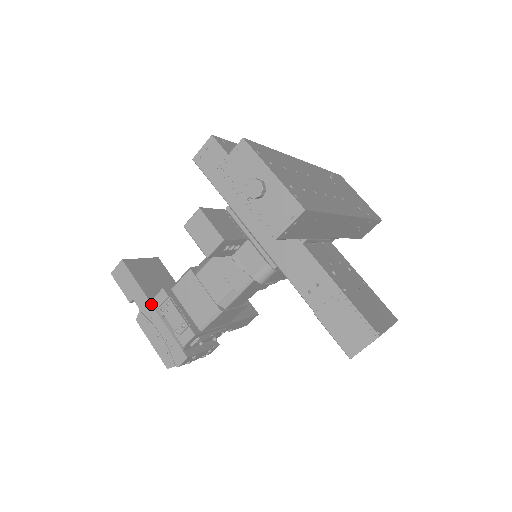
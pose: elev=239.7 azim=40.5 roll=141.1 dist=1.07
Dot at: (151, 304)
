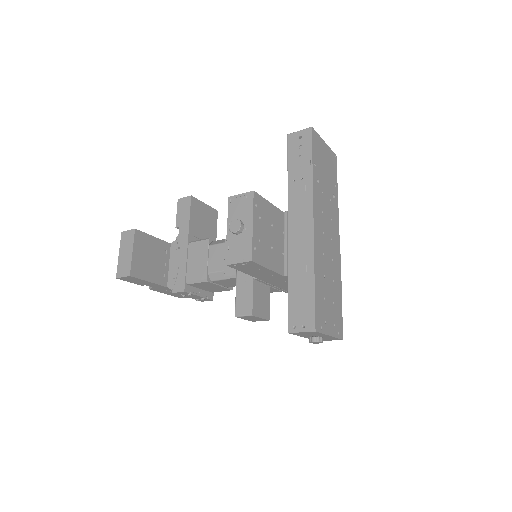
Dot at: (166, 287)
